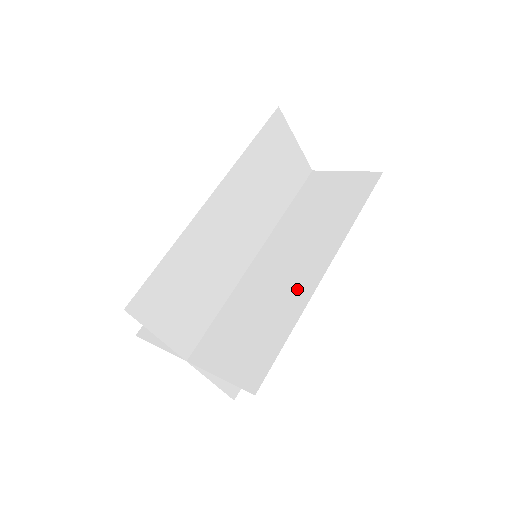
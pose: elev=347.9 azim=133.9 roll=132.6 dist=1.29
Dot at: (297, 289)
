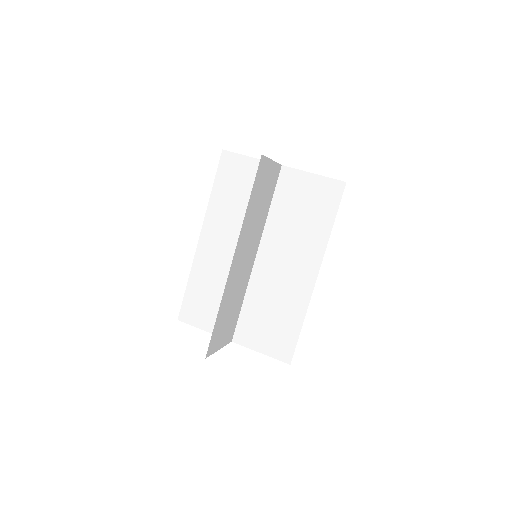
Dot at: (299, 291)
